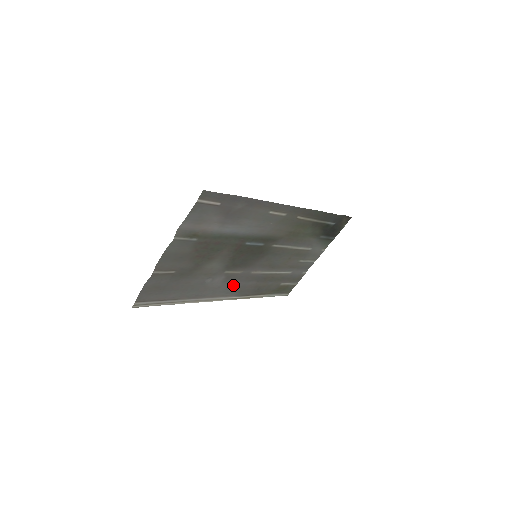
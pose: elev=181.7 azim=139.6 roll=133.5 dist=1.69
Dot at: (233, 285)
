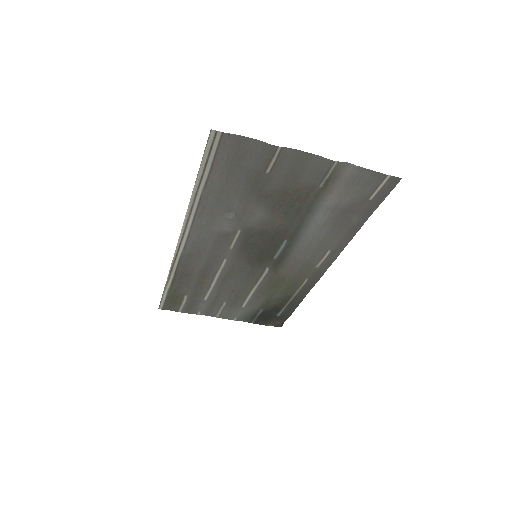
Dot at: (206, 245)
